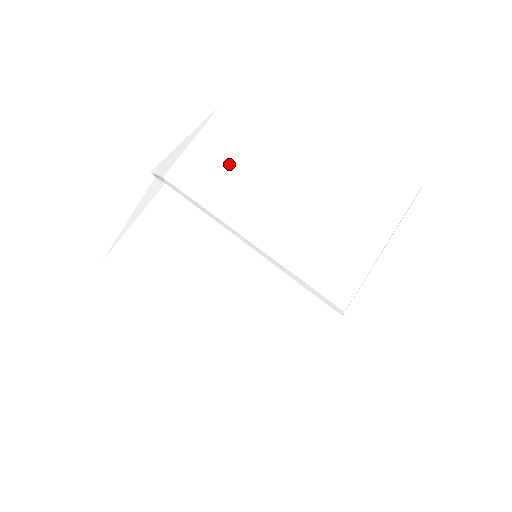
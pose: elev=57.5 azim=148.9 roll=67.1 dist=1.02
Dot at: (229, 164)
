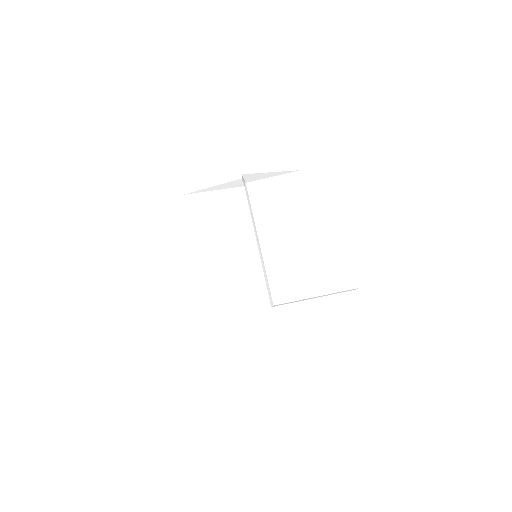
Dot at: (280, 202)
